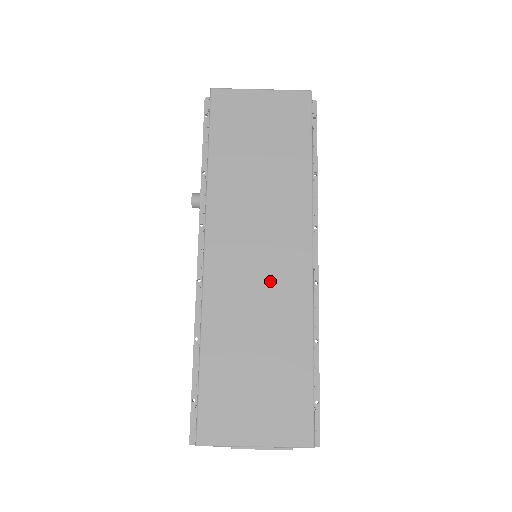
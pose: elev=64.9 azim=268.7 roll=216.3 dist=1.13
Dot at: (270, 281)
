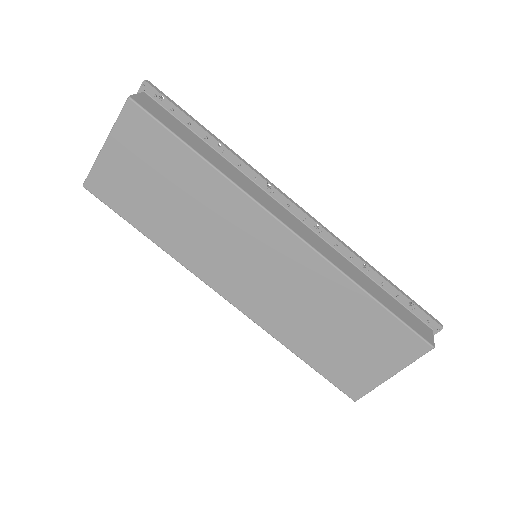
Dot at: (282, 275)
